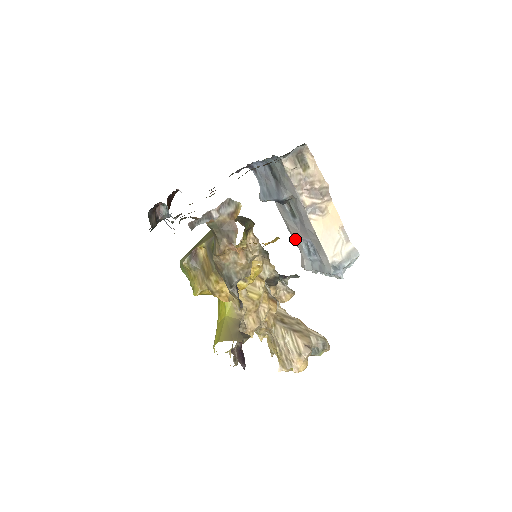
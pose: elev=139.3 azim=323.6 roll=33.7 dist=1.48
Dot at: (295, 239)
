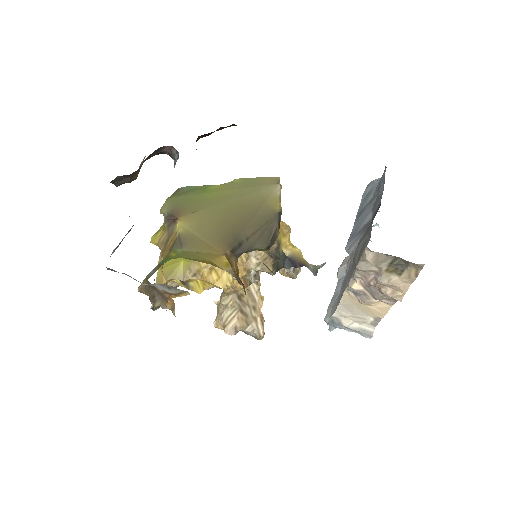
Dot at: occluded
